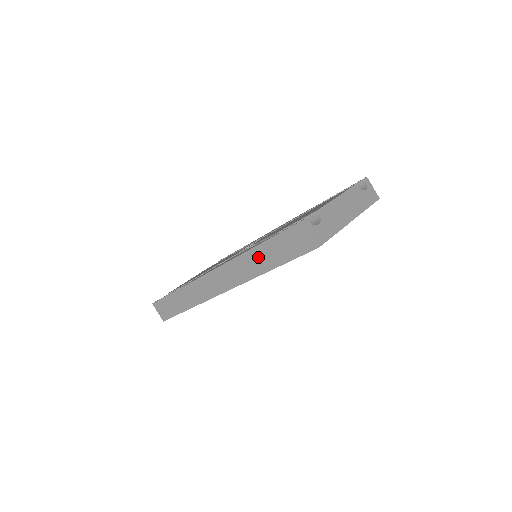
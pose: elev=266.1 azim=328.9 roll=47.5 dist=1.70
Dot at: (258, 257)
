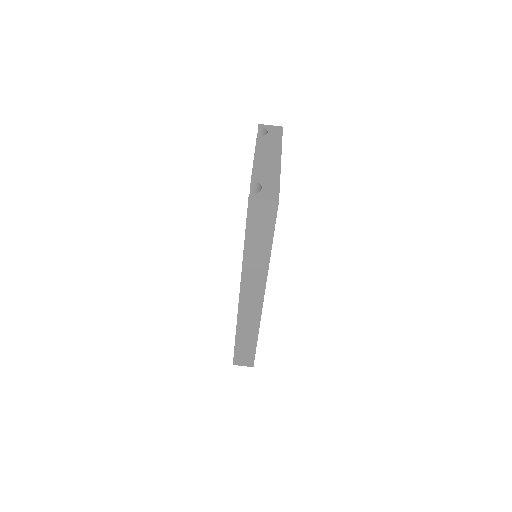
Dot at: (253, 254)
